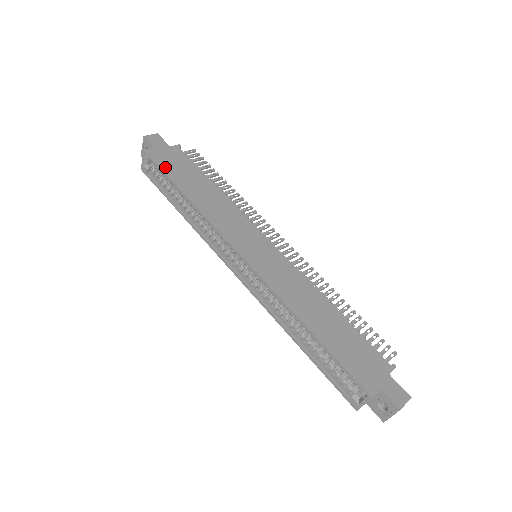
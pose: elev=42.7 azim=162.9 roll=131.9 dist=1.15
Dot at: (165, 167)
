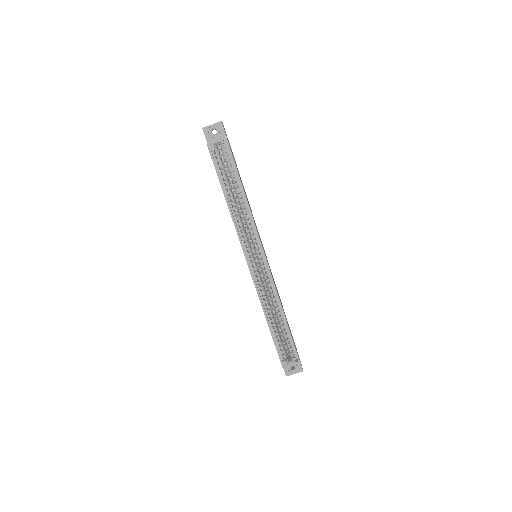
Dot at: occluded
